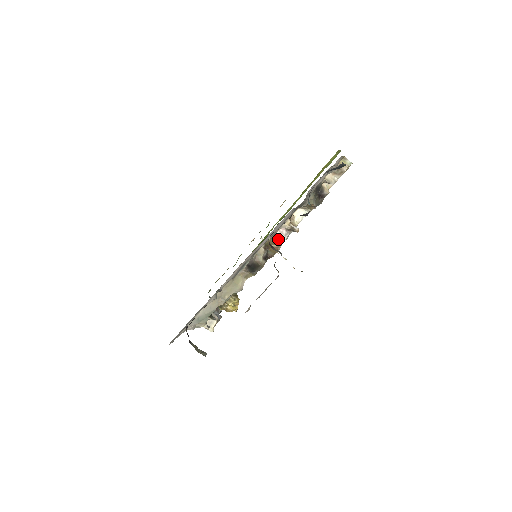
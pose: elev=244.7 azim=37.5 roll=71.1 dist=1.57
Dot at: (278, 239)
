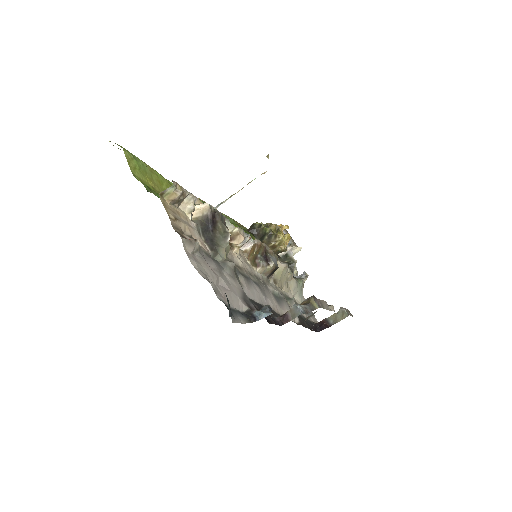
Dot at: (249, 249)
